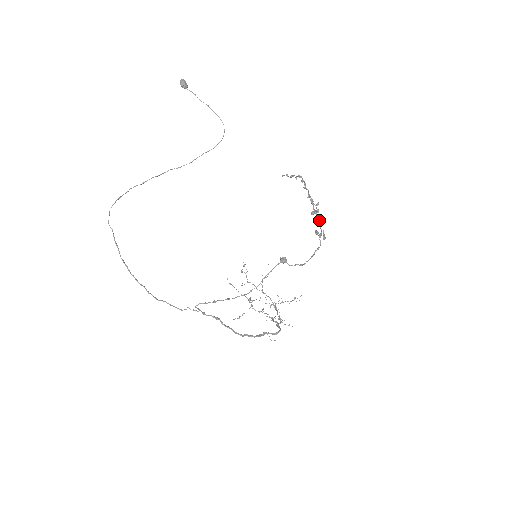
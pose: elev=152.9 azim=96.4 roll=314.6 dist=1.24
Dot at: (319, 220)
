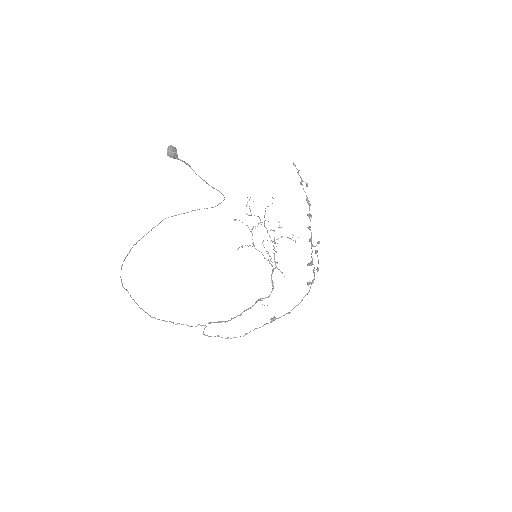
Dot at: occluded
